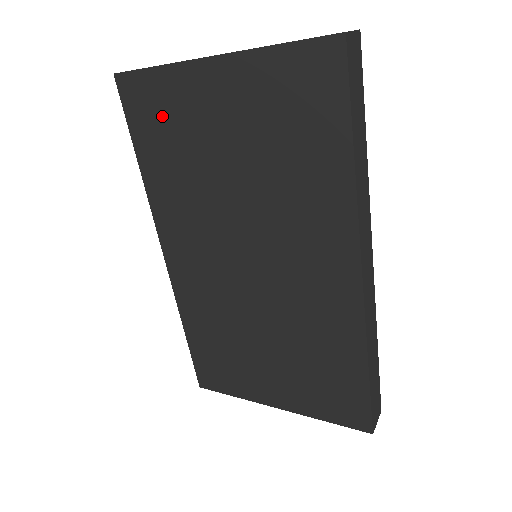
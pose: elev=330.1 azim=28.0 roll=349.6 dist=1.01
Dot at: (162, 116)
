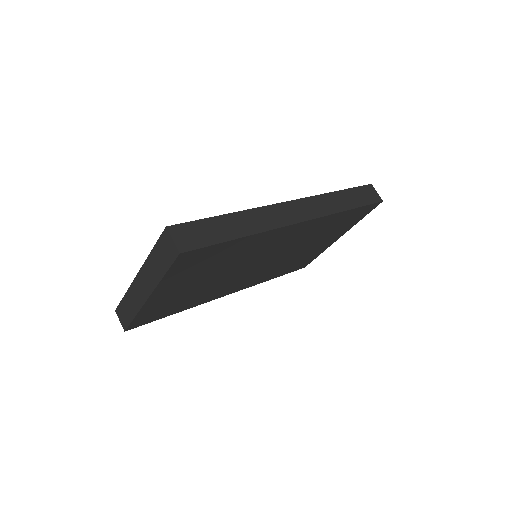
Dot at: (161, 310)
